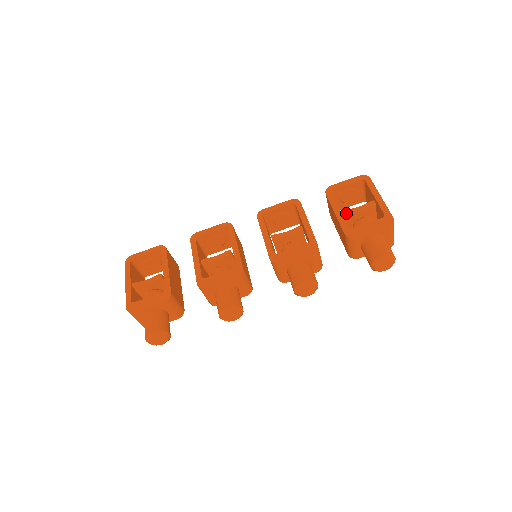
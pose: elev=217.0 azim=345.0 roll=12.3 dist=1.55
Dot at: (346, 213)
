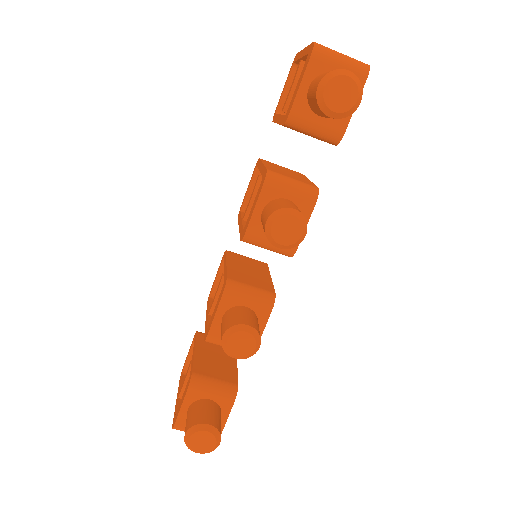
Dot at: (283, 108)
